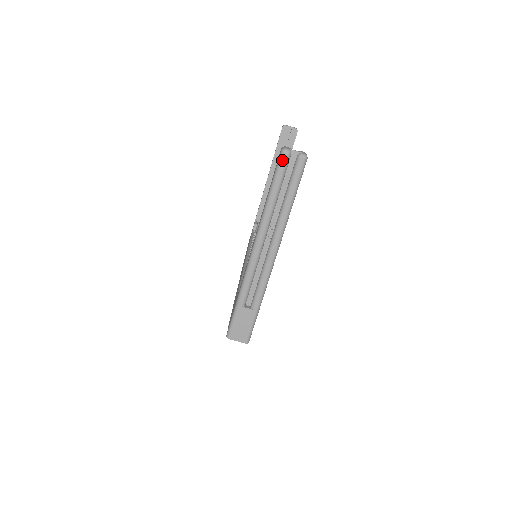
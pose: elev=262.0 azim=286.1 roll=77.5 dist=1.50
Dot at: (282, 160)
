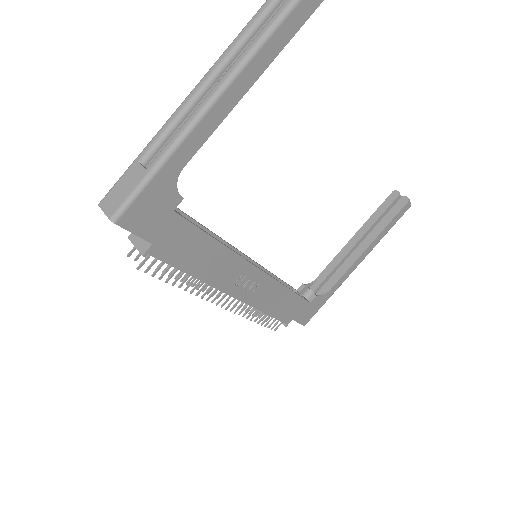
Dot at: out of frame
